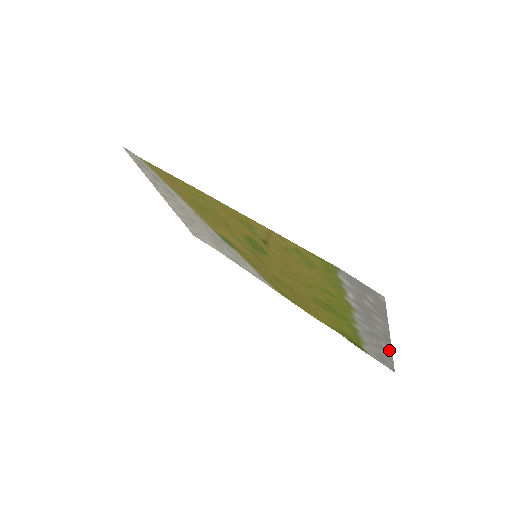
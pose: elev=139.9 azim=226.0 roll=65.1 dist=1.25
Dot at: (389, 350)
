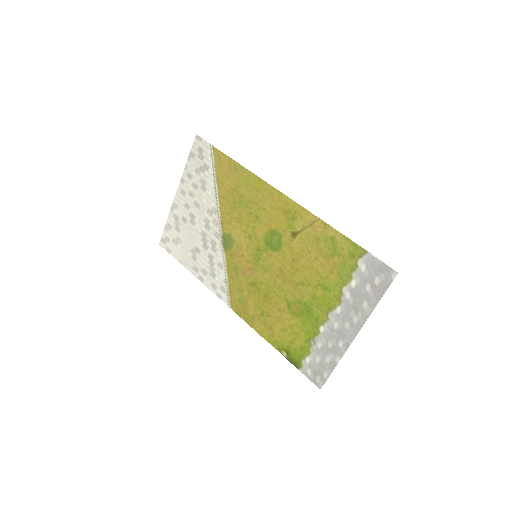
Dot at: (343, 350)
